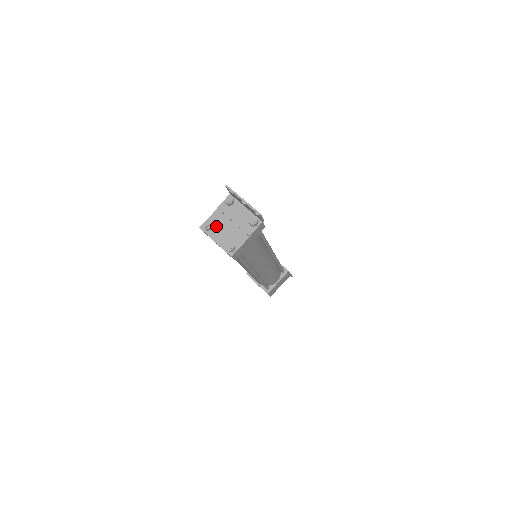
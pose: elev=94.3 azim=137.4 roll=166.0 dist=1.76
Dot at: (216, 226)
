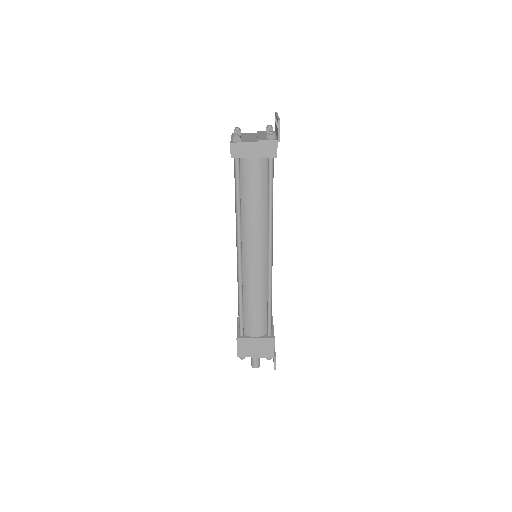
Dot at: (243, 135)
